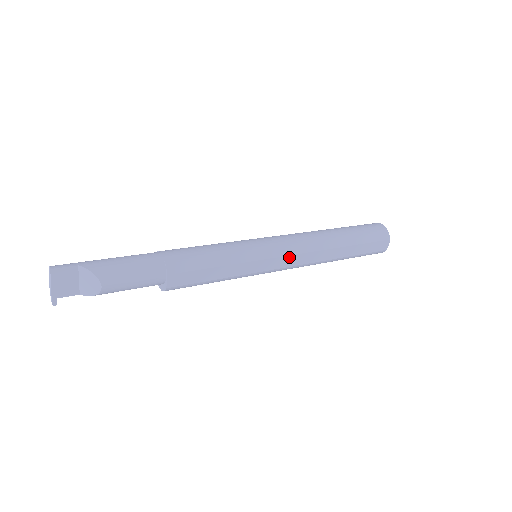
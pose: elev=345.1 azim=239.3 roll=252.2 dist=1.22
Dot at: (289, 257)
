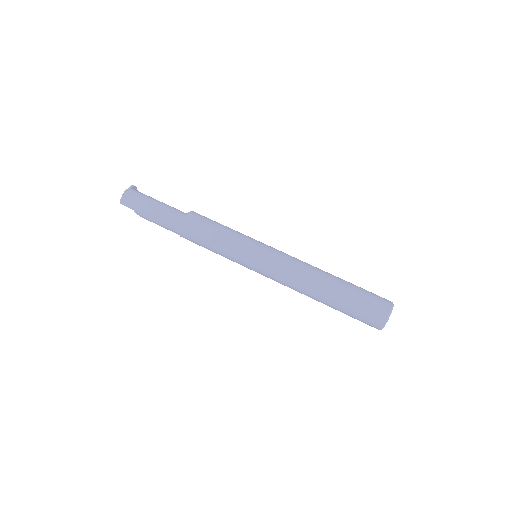
Dot at: occluded
